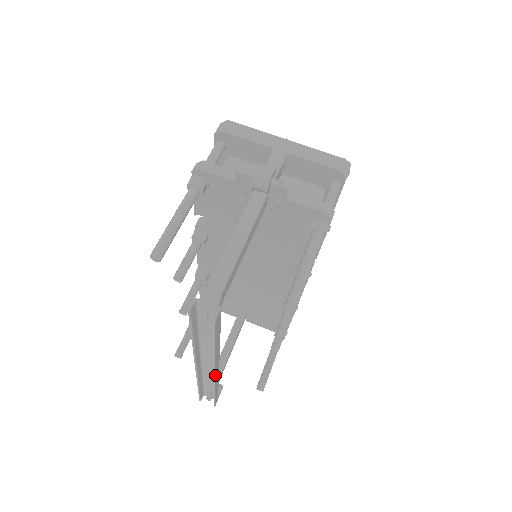
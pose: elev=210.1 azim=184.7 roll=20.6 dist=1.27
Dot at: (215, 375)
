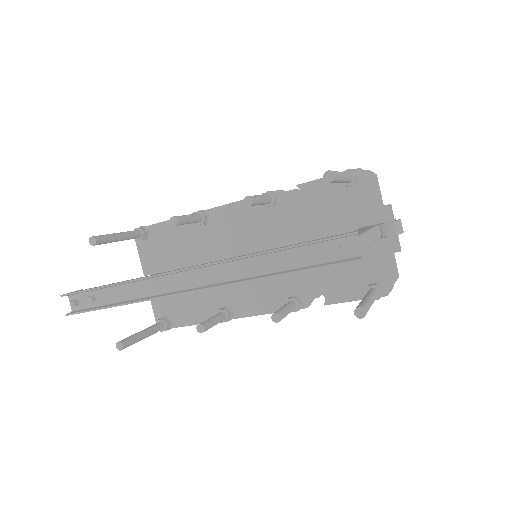
Dot at: (191, 292)
